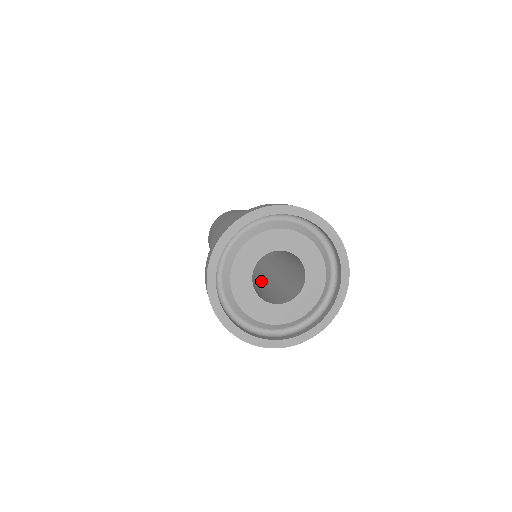
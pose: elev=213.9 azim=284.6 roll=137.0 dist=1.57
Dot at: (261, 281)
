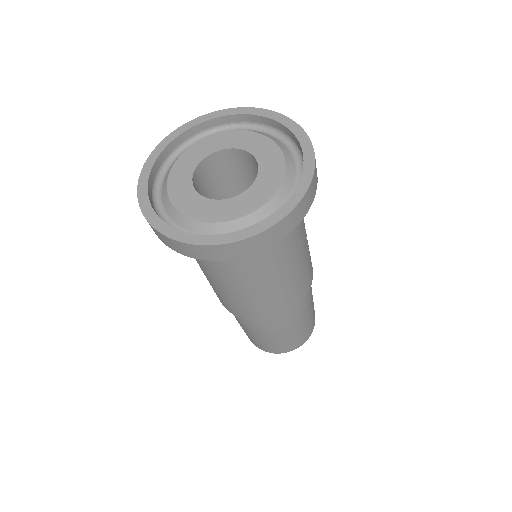
Dot at: occluded
